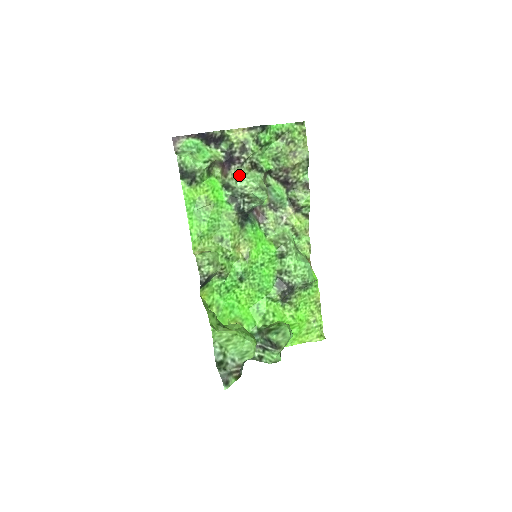
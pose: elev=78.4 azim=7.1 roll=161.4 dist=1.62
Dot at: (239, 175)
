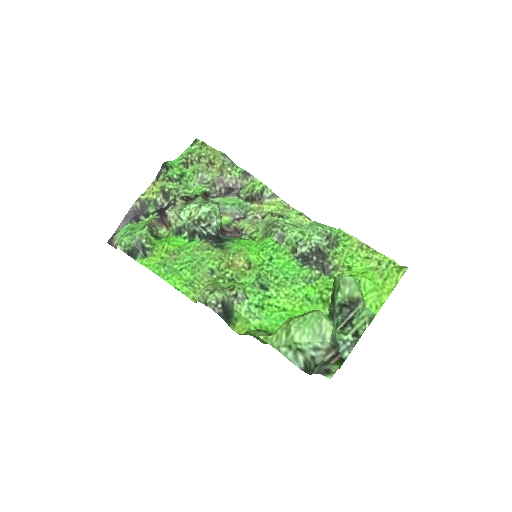
Dot at: (178, 212)
